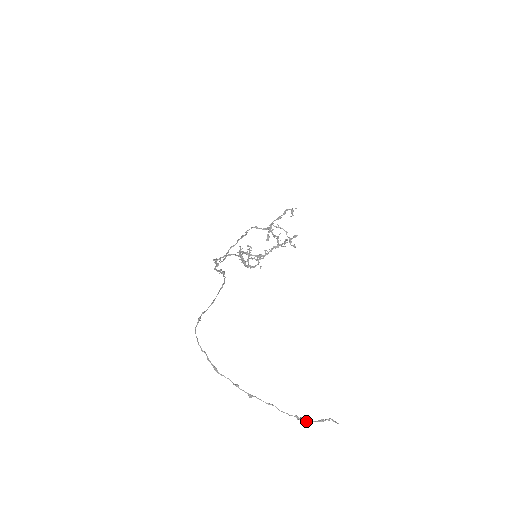
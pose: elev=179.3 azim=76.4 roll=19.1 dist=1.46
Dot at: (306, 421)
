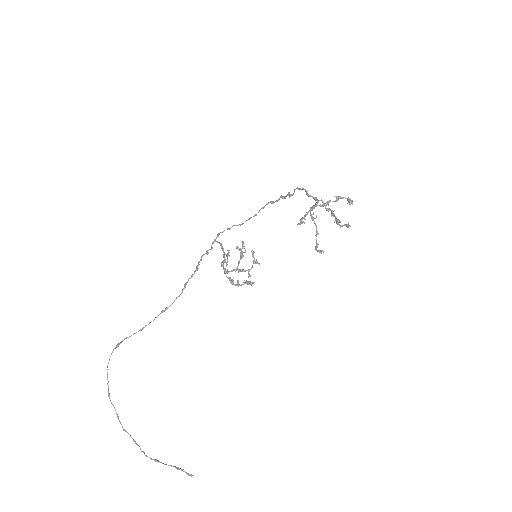
Dot at: occluded
